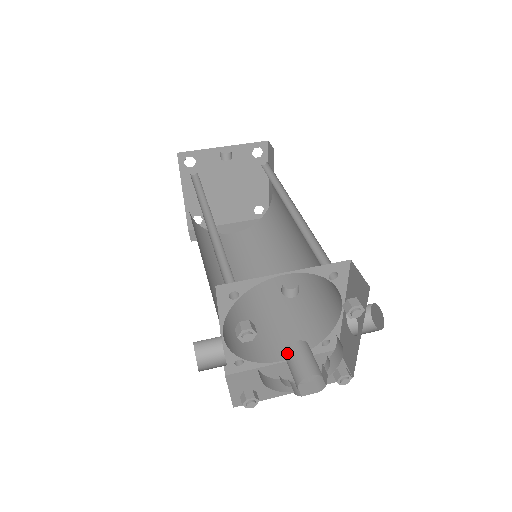
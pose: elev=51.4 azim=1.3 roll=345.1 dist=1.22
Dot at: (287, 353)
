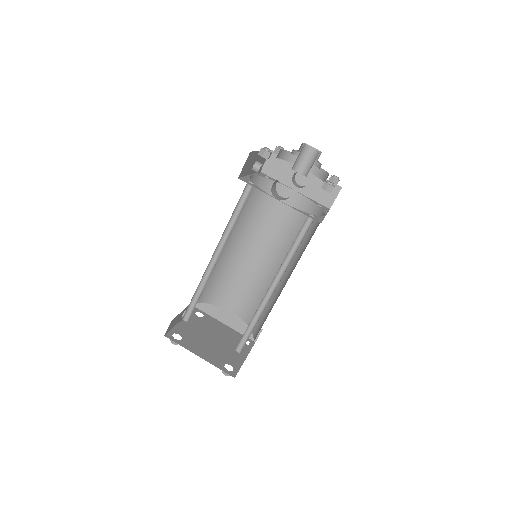
Dot at: (296, 167)
